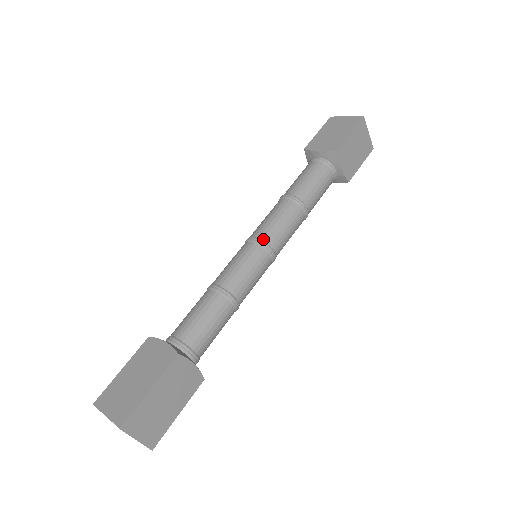
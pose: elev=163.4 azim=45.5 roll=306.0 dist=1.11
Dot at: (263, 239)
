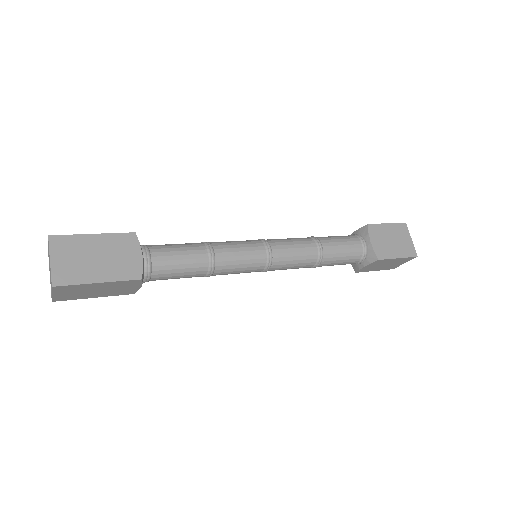
Dot at: (274, 258)
